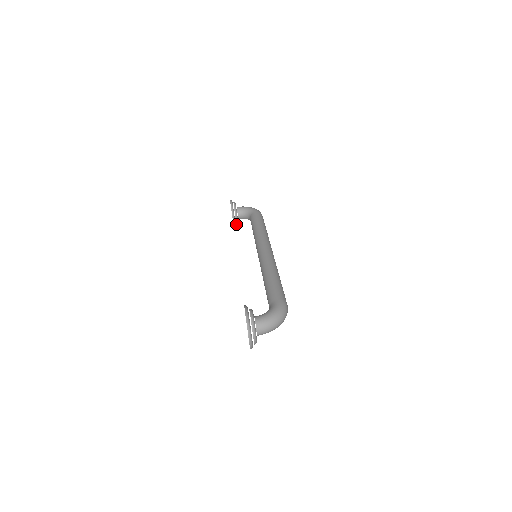
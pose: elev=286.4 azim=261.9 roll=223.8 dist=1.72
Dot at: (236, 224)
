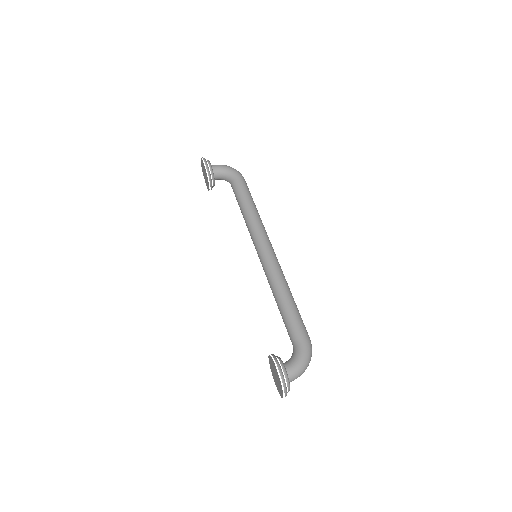
Dot at: occluded
